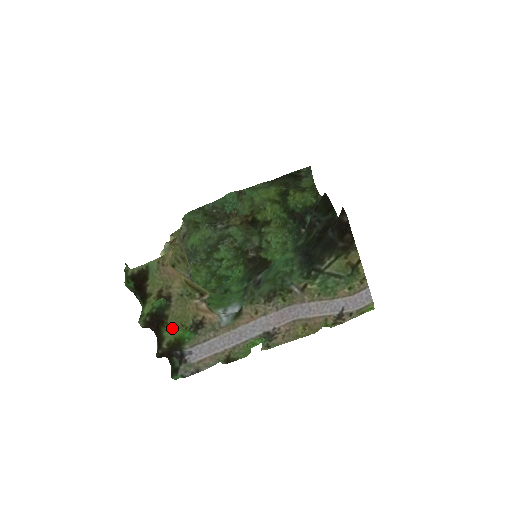
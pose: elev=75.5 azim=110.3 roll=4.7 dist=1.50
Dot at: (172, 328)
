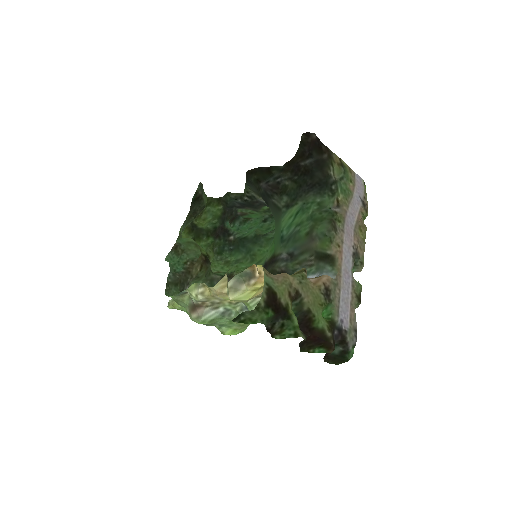
Dot at: (319, 315)
